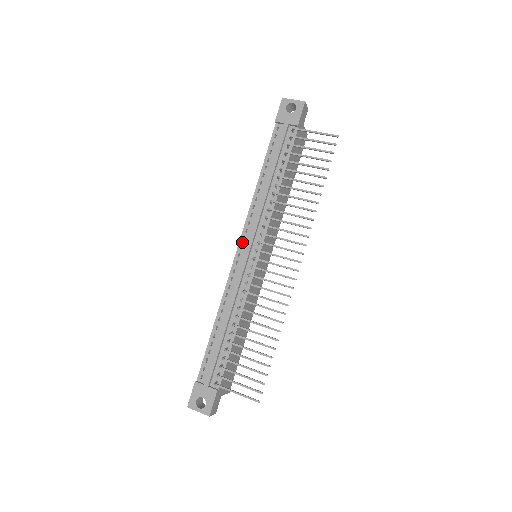
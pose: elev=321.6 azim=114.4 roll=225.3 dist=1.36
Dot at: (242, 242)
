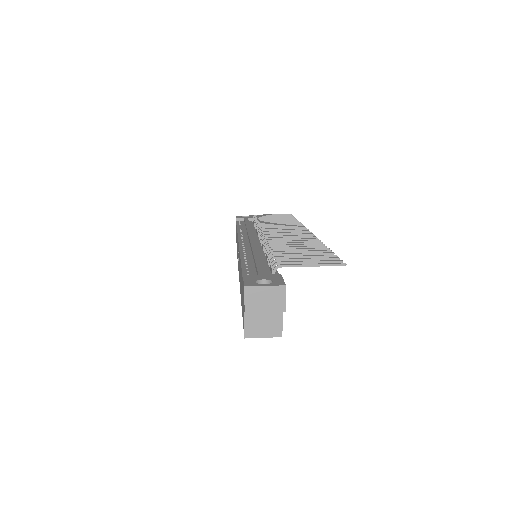
Dot at: (241, 239)
